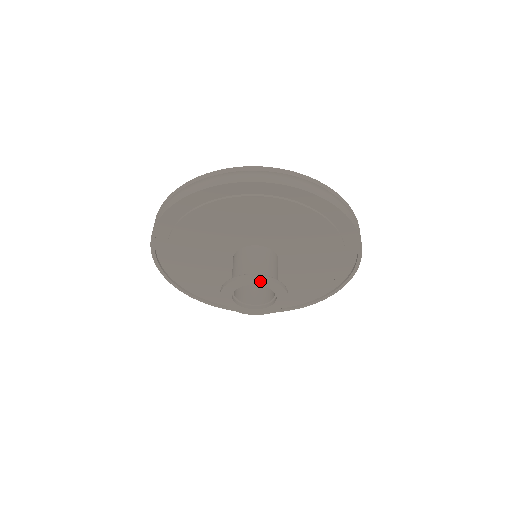
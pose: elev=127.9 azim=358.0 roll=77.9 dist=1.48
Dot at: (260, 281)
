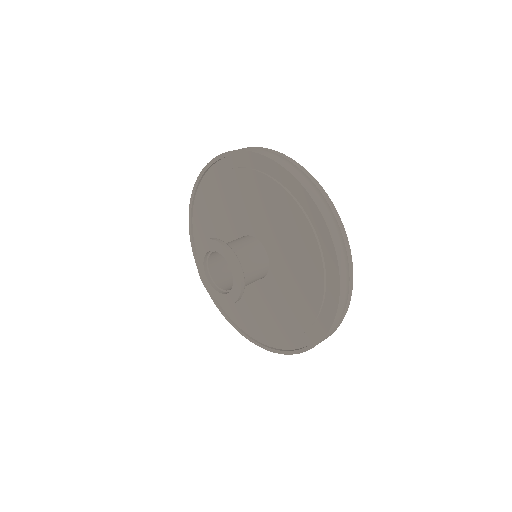
Dot at: (236, 270)
